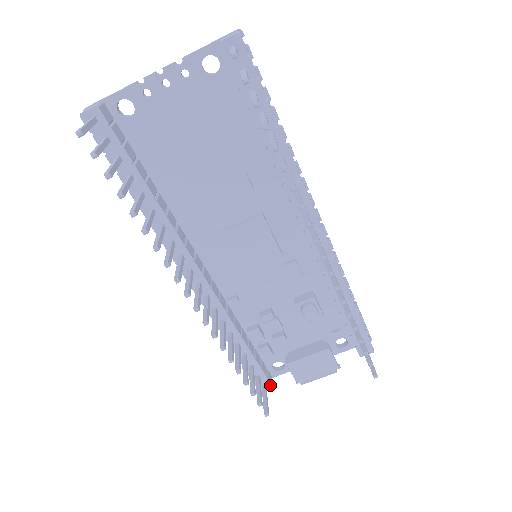
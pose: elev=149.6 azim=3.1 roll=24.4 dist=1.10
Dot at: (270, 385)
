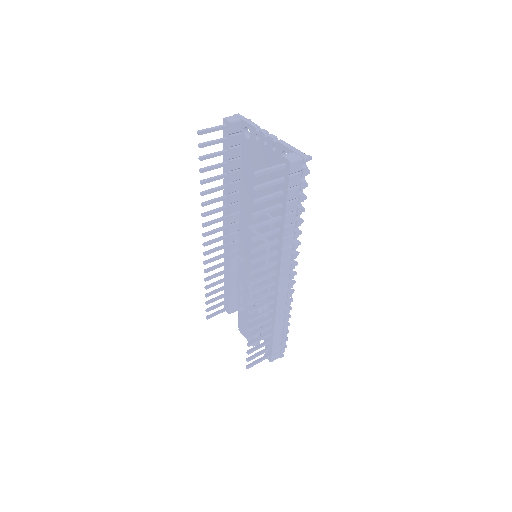
Dot at: (229, 312)
